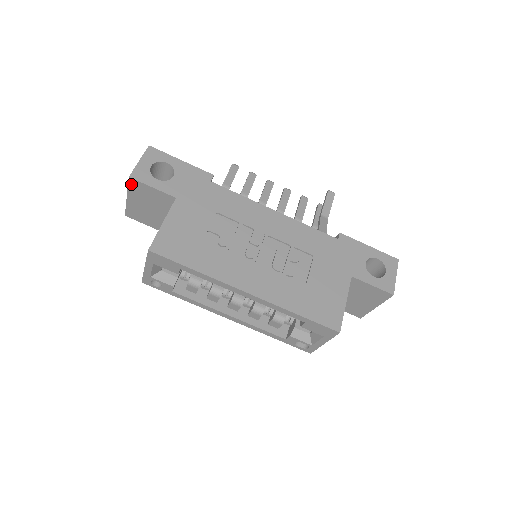
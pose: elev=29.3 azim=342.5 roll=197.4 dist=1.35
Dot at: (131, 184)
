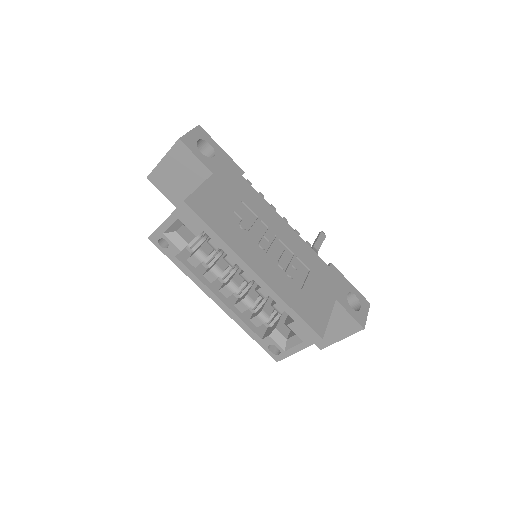
Dot at: (176, 146)
